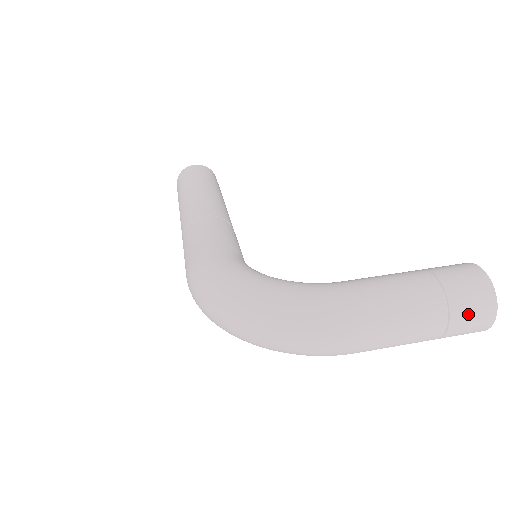
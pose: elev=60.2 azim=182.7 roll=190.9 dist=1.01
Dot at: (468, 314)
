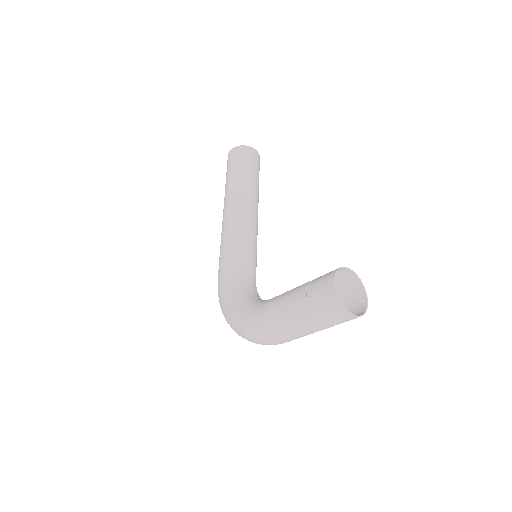
Dot at: (331, 319)
